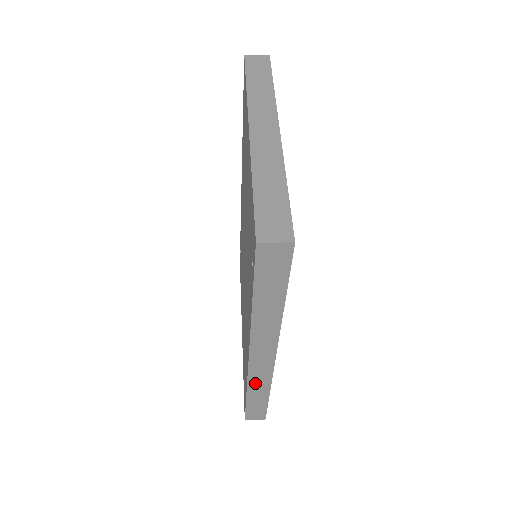
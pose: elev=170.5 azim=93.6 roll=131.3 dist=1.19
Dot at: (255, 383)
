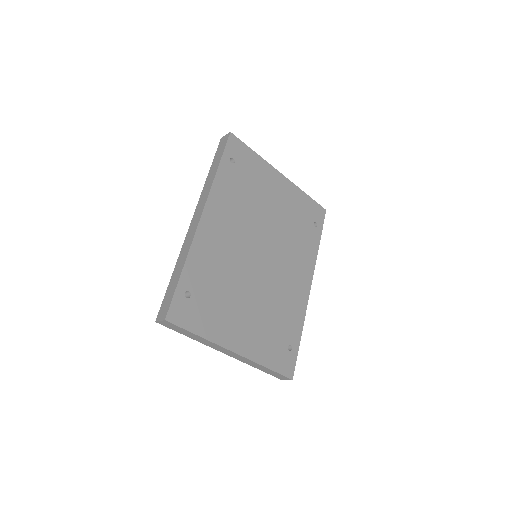
Dot at: (183, 251)
